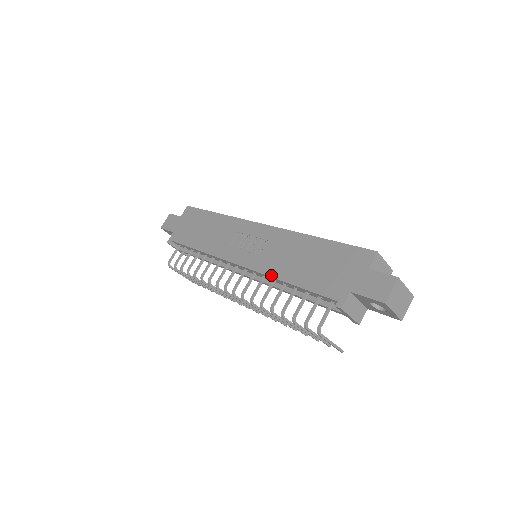
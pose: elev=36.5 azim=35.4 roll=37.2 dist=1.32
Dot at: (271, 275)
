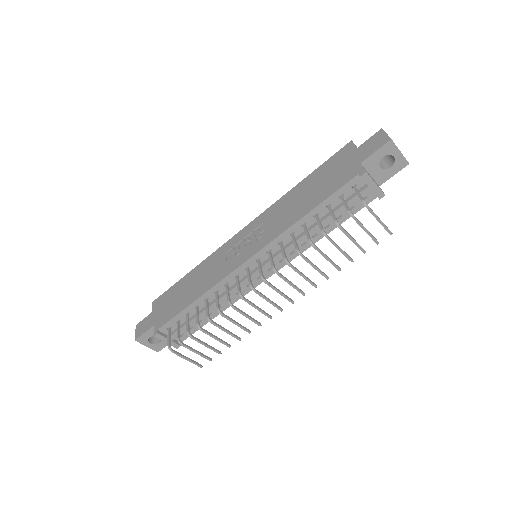
Dot at: (287, 227)
